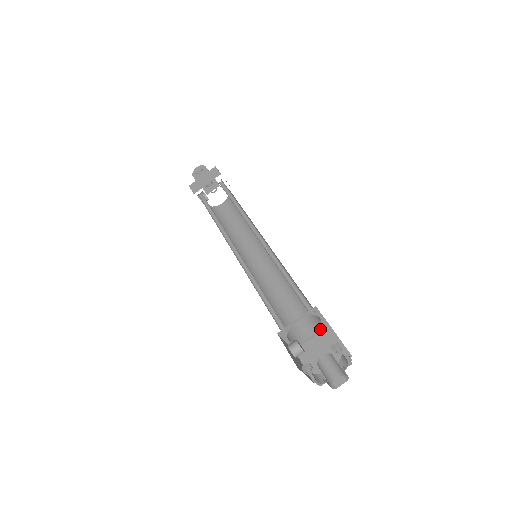
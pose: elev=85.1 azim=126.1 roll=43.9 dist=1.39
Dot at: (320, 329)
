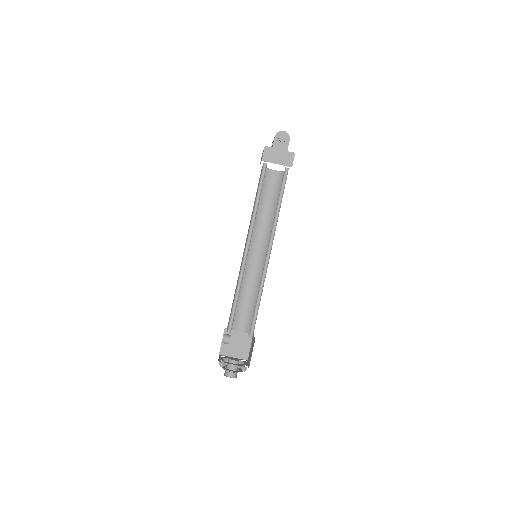
Dot at: (247, 333)
